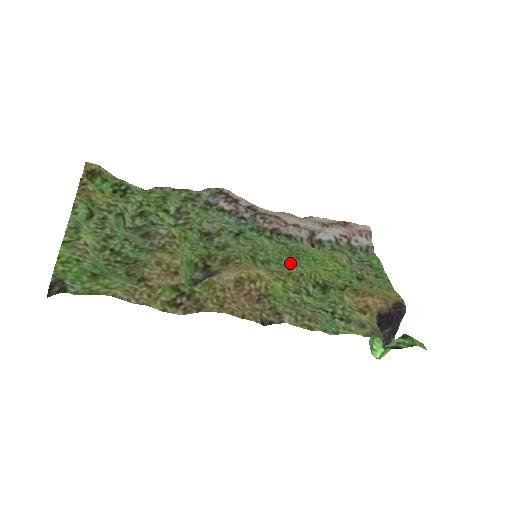
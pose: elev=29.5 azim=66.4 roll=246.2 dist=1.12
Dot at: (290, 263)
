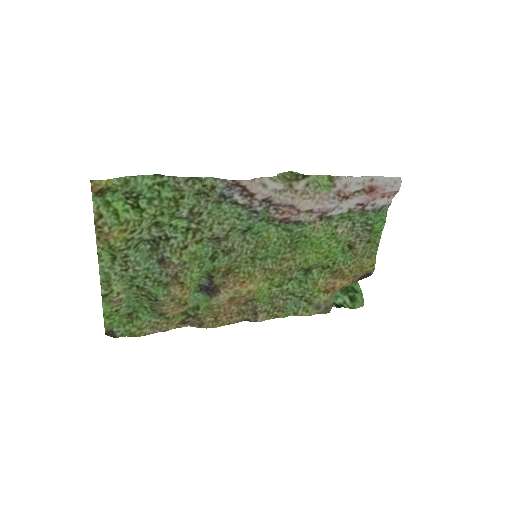
Dot at: (285, 257)
